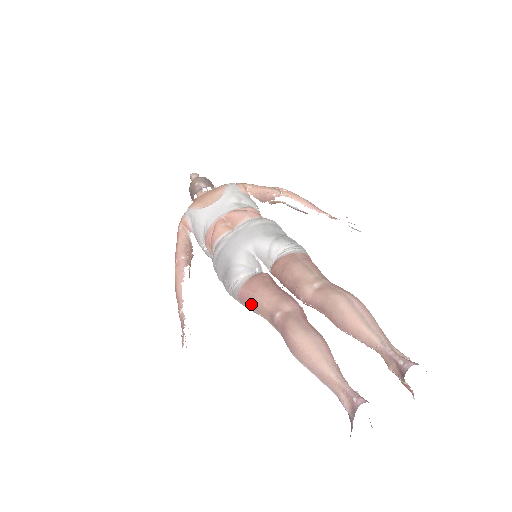
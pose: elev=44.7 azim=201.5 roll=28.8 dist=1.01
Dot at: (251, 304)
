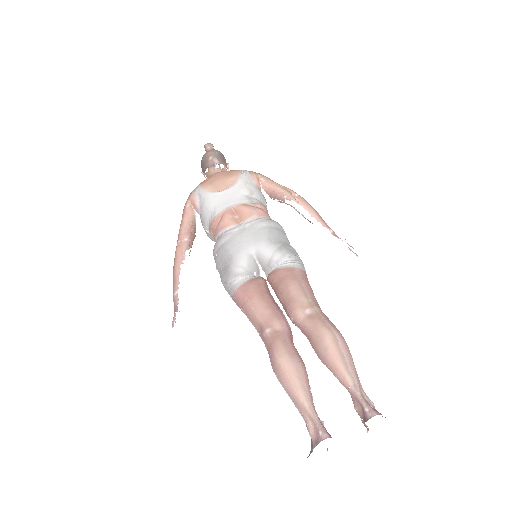
Dot at: (244, 309)
